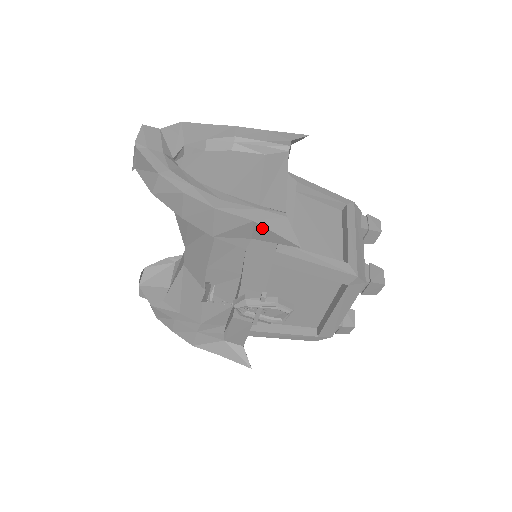
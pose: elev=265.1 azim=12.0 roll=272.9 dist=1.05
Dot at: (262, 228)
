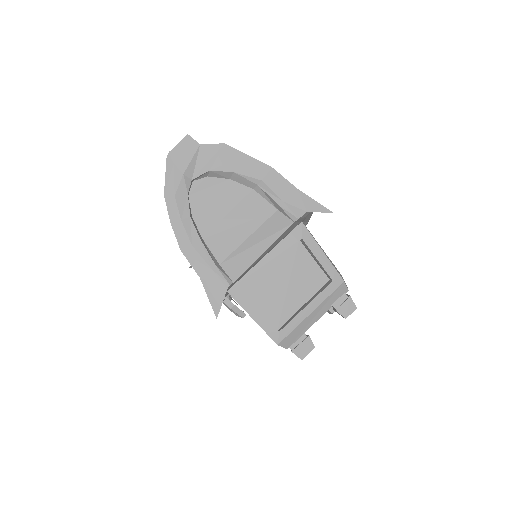
Dot at: (204, 285)
